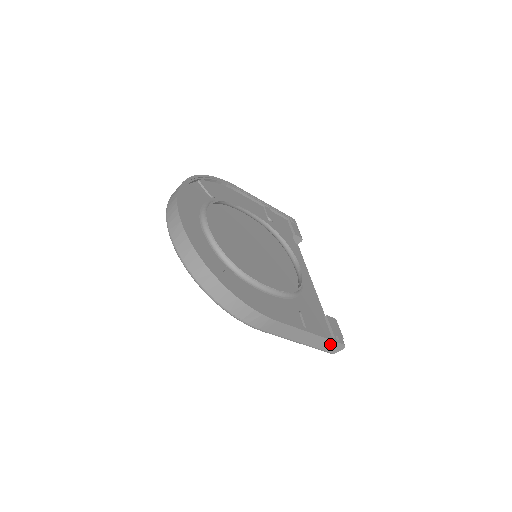
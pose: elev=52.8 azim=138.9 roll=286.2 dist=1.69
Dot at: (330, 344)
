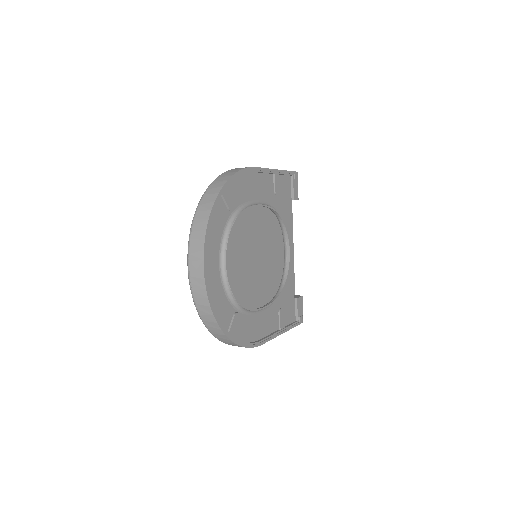
Dot at: occluded
